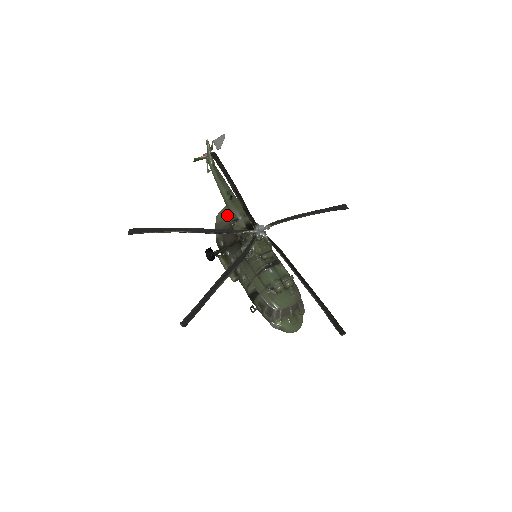
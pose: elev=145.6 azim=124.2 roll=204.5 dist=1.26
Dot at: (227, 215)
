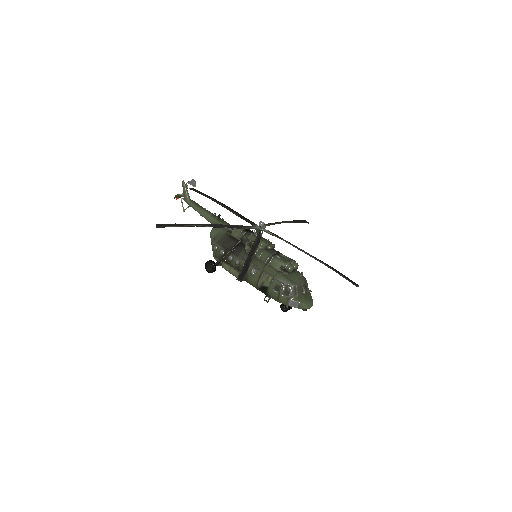
Dot at: (220, 229)
